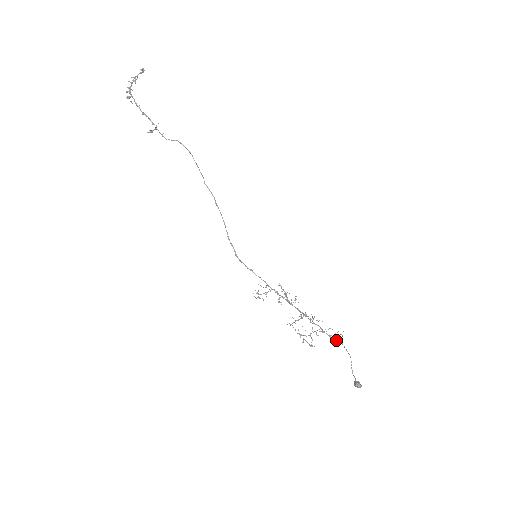
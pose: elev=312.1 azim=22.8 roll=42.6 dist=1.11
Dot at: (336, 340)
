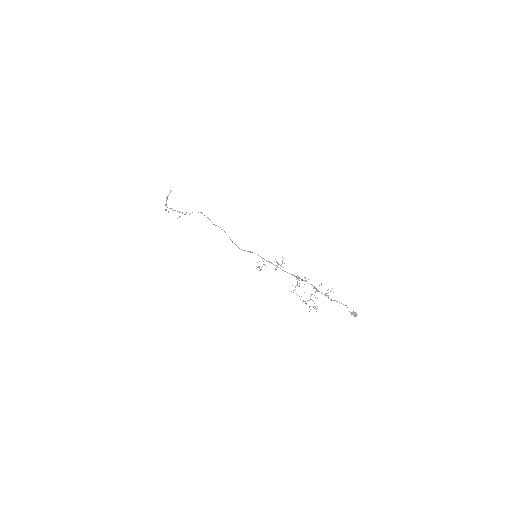
Dot at: occluded
